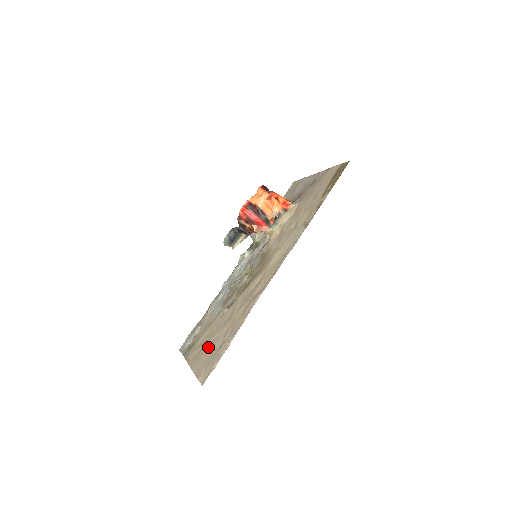
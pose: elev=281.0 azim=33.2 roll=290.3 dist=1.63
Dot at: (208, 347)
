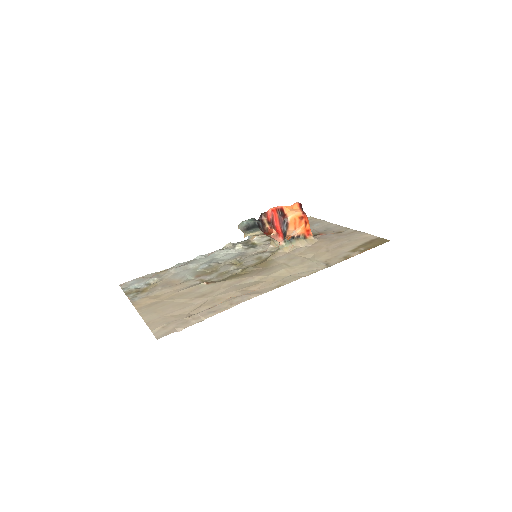
Dot at: (170, 305)
